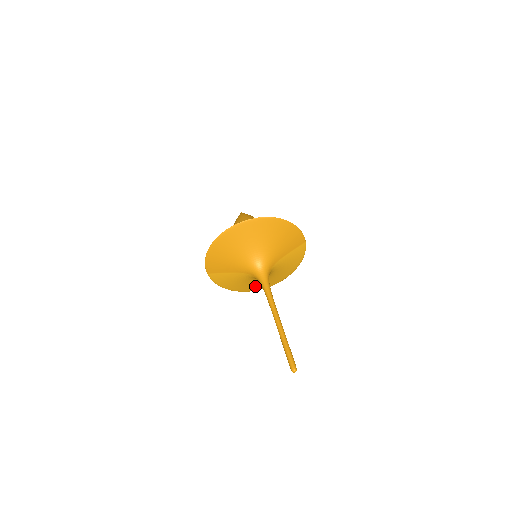
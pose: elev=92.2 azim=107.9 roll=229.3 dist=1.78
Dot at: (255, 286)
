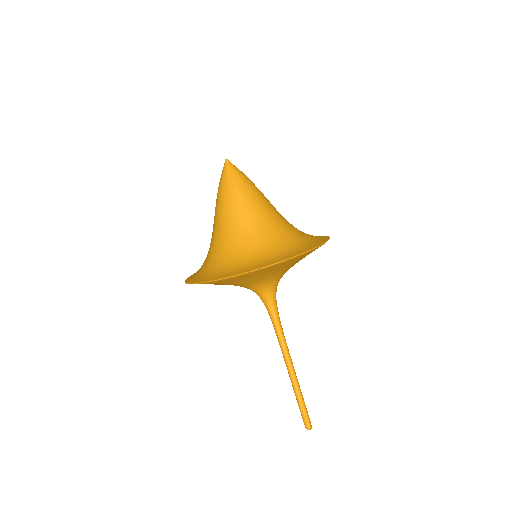
Dot at: occluded
